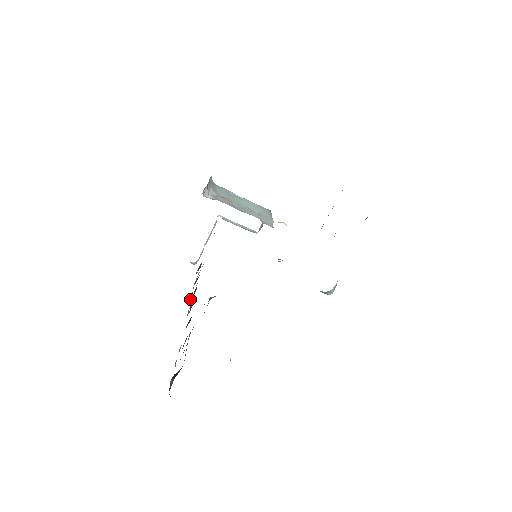
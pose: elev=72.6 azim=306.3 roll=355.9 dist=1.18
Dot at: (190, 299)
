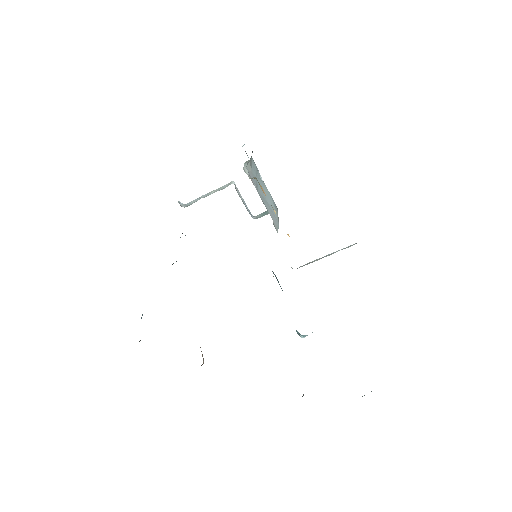
Dot at: occluded
